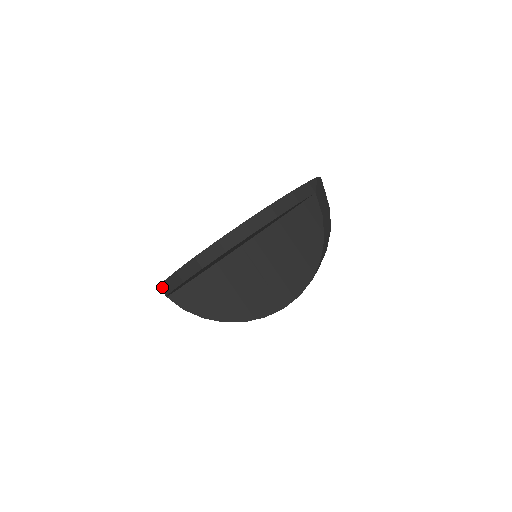
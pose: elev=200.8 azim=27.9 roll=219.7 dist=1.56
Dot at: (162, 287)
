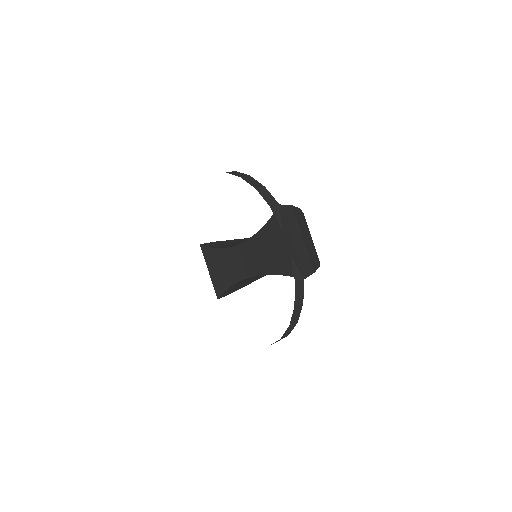
Dot at: occluded
